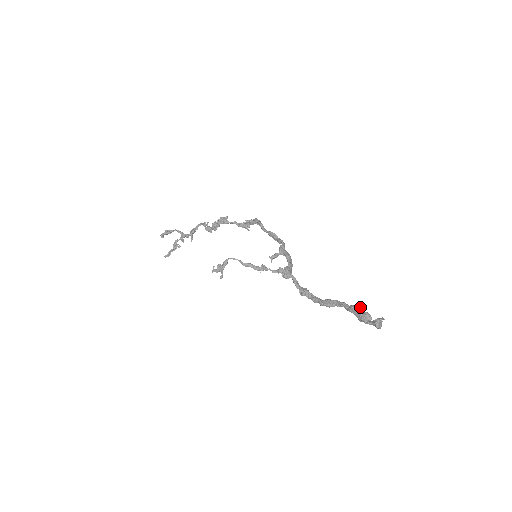
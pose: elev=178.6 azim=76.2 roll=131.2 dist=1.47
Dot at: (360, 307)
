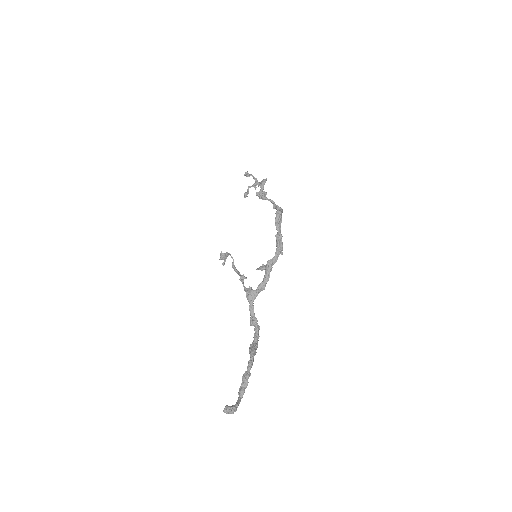
Dot at: (246, 380)
